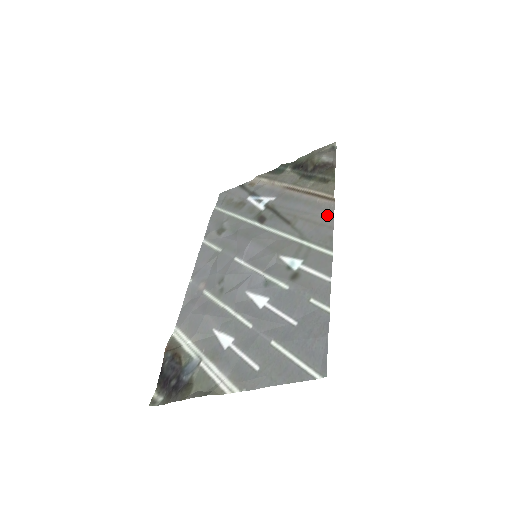
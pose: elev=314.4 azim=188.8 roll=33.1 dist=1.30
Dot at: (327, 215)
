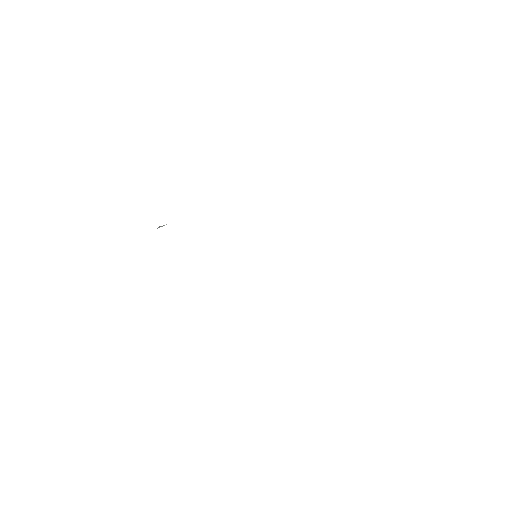
Dot at: occluded
